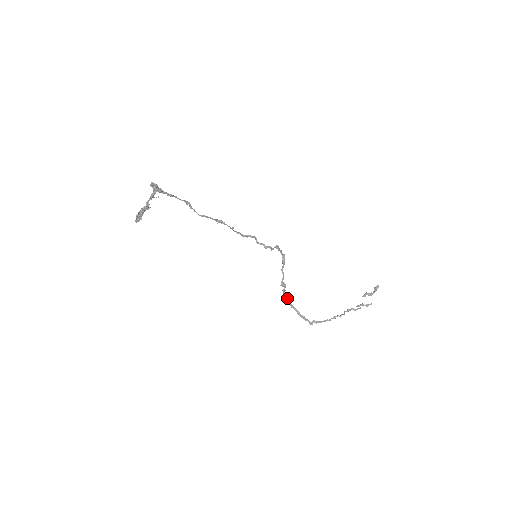
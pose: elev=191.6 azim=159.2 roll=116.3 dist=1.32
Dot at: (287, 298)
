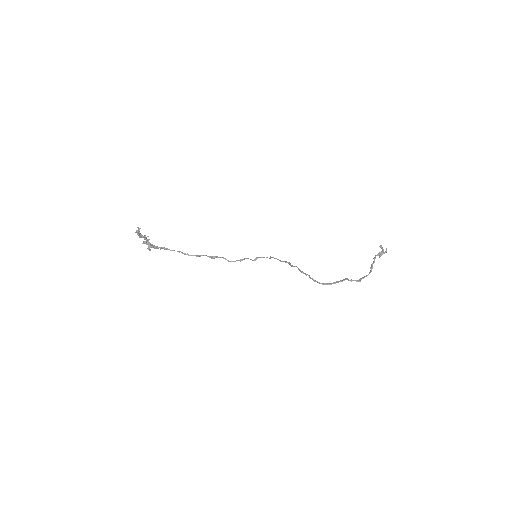
Dot at: (321, 283)
